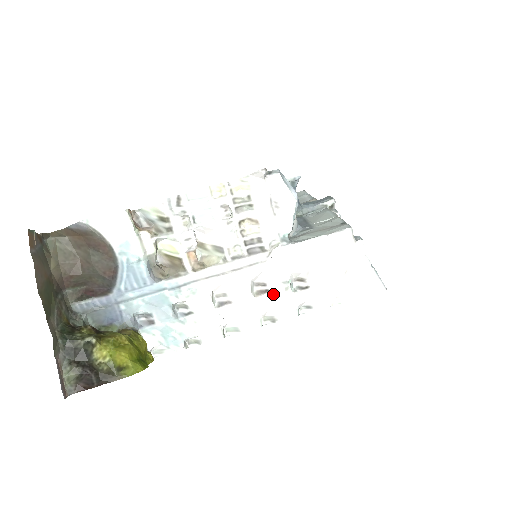
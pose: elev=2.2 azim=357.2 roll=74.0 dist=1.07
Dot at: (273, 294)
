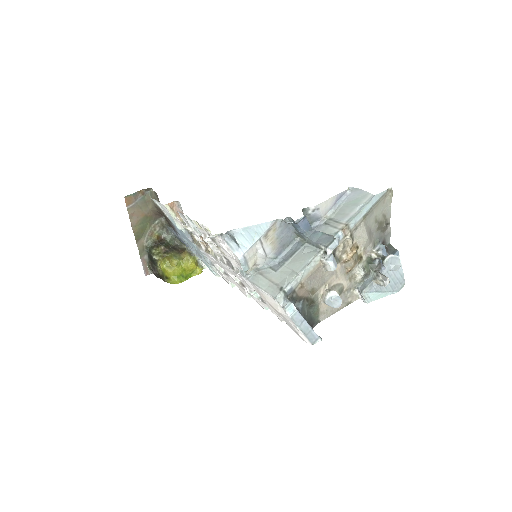
Dot at: (247, 291)
